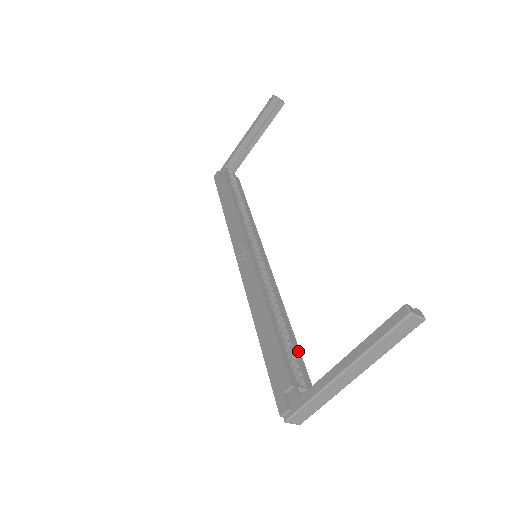
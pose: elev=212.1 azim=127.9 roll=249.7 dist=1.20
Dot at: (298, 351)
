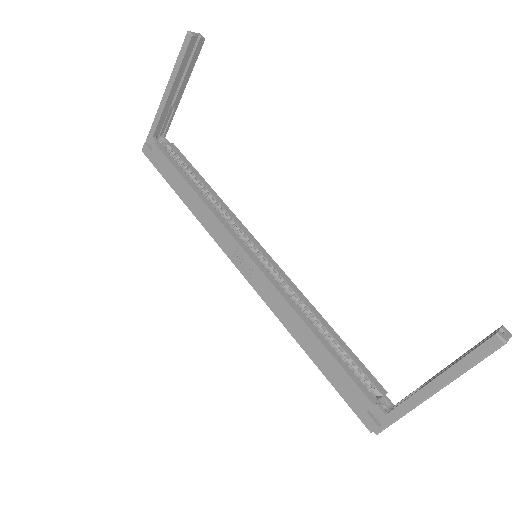
Dot at: (354, 357)
